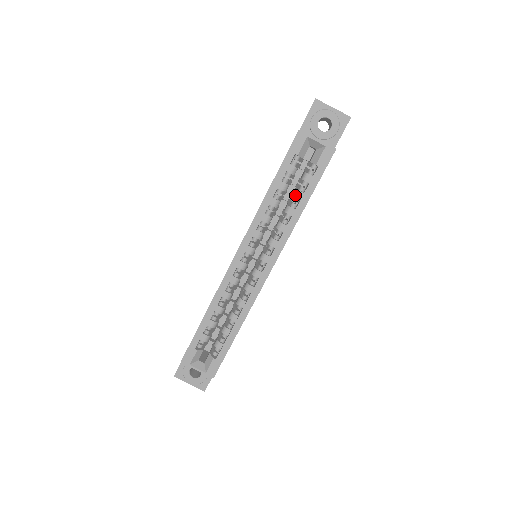
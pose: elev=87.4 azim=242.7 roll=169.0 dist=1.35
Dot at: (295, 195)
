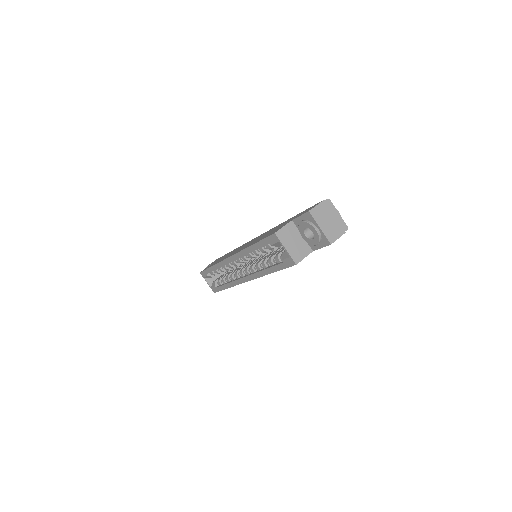
Dot at: (269, 261)
